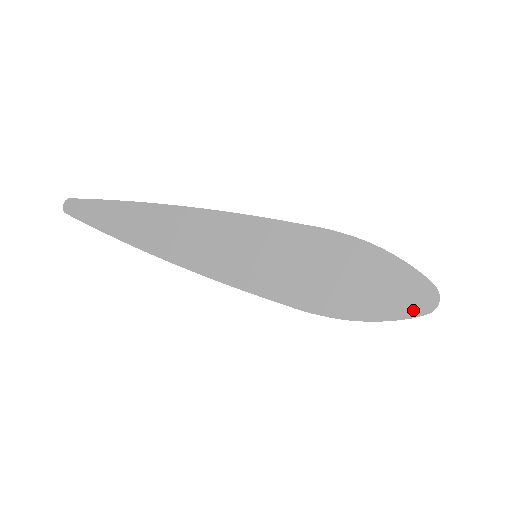
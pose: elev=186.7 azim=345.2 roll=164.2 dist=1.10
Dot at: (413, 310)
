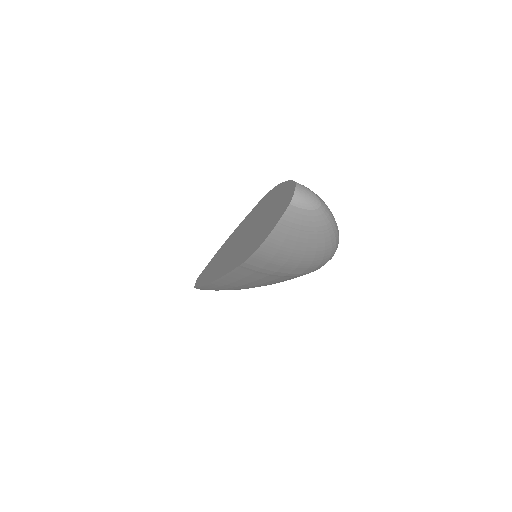
Dot at: (282, 211)
